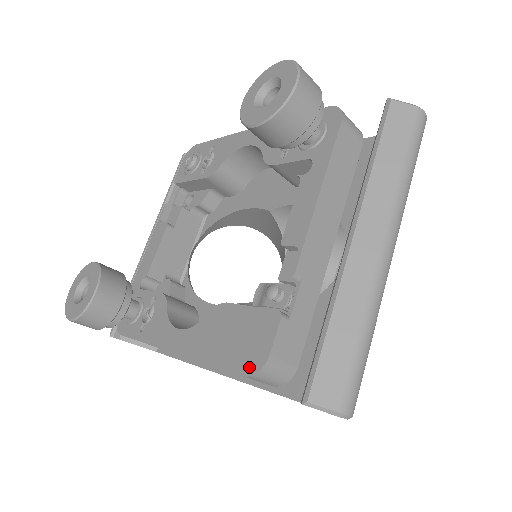
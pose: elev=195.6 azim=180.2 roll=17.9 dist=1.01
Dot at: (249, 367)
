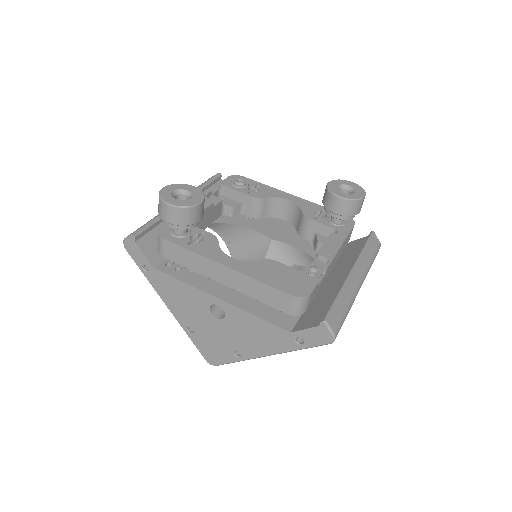
Dot at: (297, 293)
